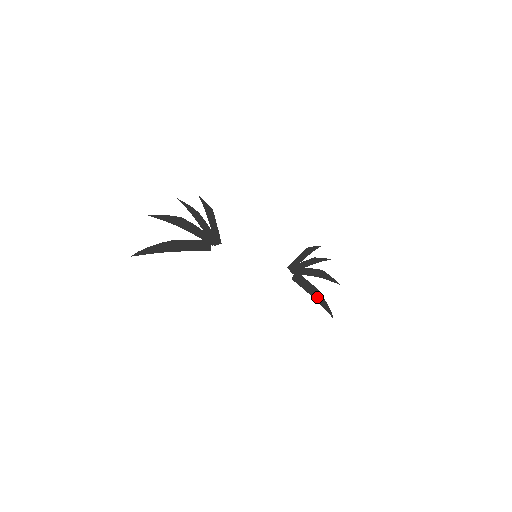
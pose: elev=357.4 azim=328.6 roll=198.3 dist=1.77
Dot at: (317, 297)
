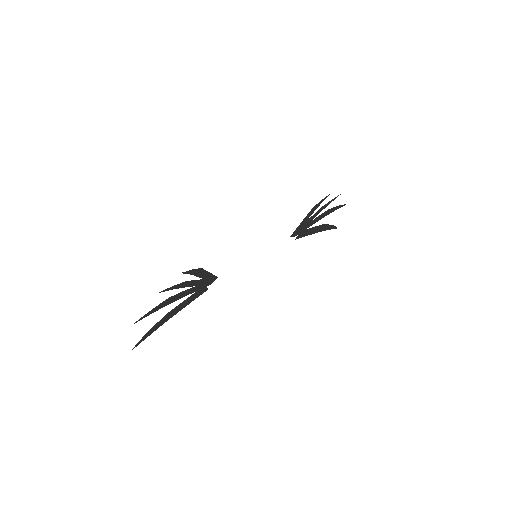
Dot at: (322, 229)
